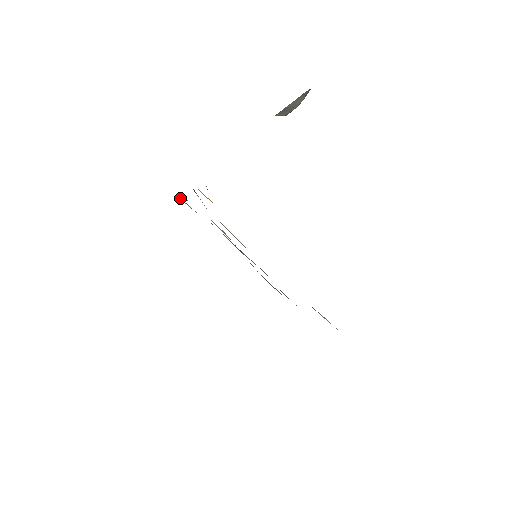
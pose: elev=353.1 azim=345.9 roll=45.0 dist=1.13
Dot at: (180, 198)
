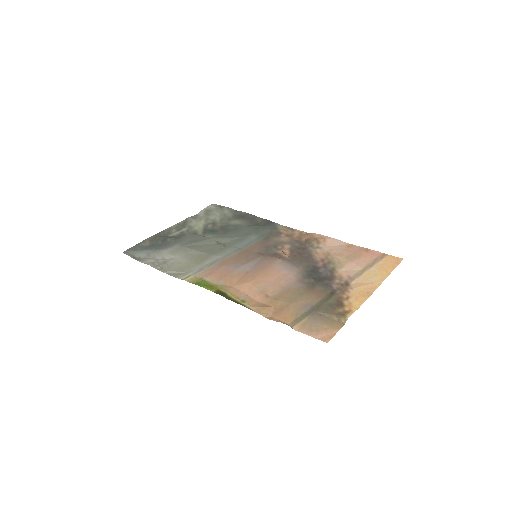
Dot at: (131, 253)
